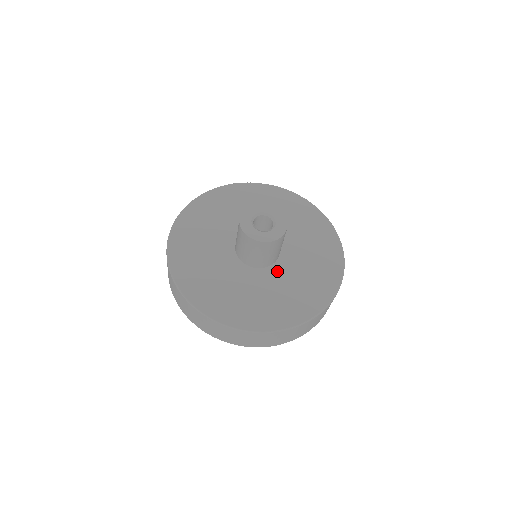
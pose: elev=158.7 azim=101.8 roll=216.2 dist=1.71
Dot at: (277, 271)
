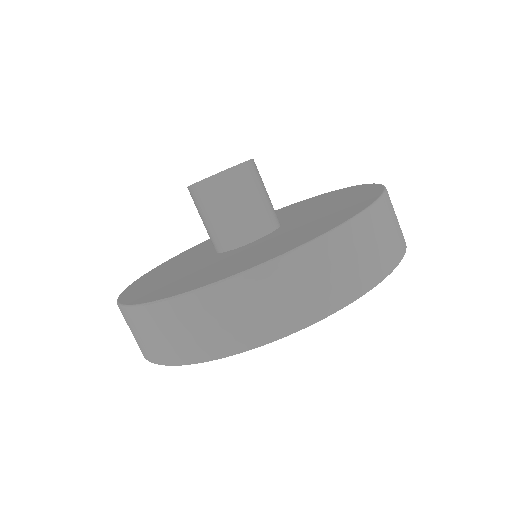
Dot at: (240, 250)
